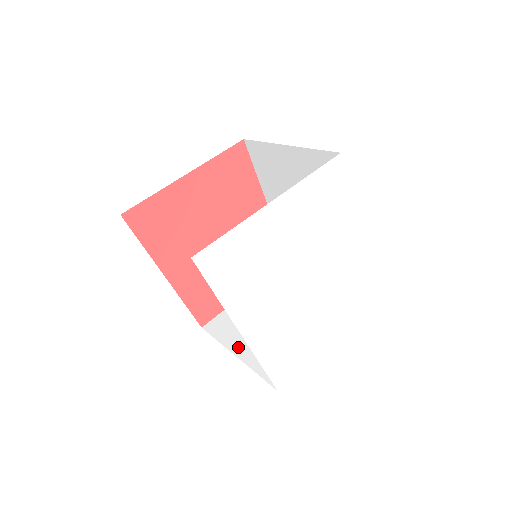
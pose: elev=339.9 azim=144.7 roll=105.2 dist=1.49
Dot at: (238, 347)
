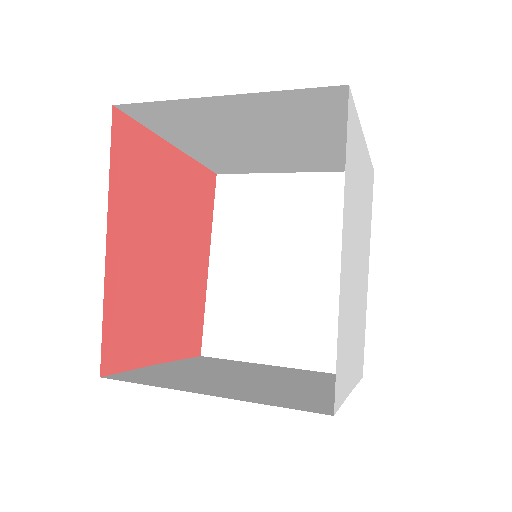
Dot at: (202, 389)
